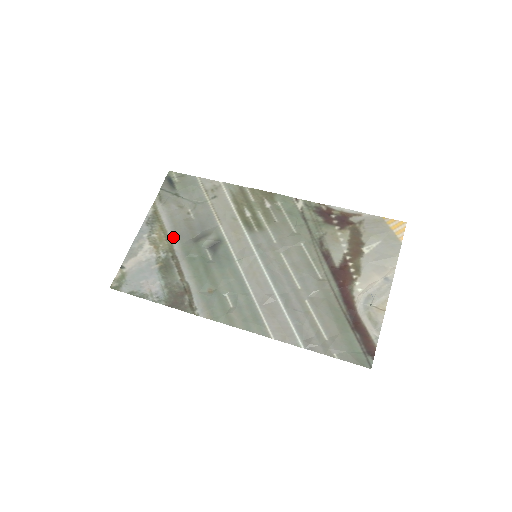
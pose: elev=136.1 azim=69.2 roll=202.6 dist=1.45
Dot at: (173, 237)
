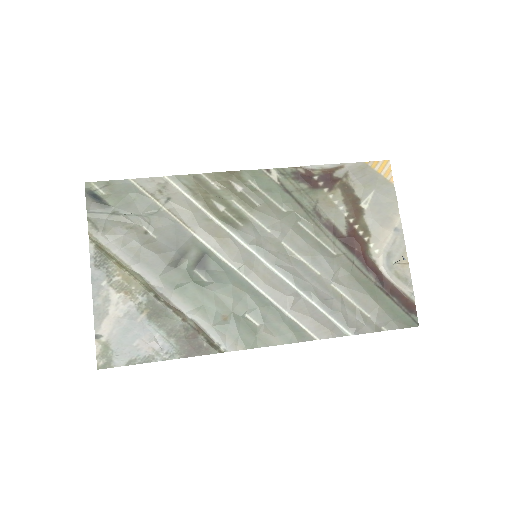
Dot at: (142, 271)
